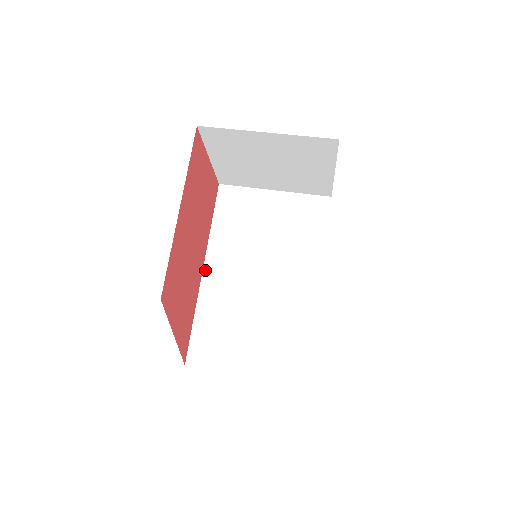
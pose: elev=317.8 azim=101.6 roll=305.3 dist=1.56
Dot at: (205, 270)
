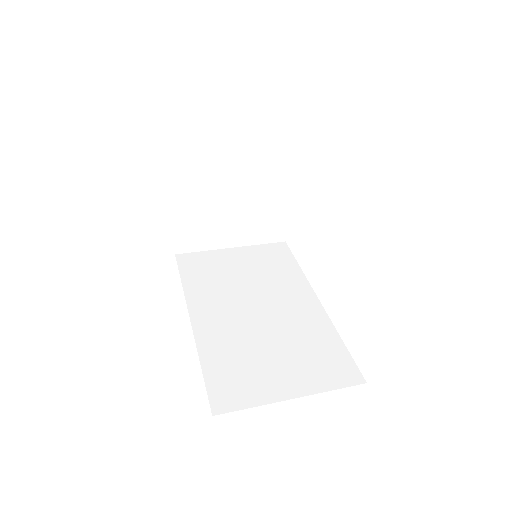
Dot at: (193, 318)
